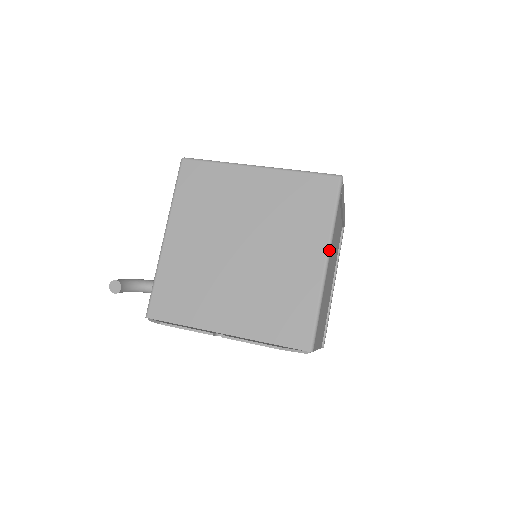
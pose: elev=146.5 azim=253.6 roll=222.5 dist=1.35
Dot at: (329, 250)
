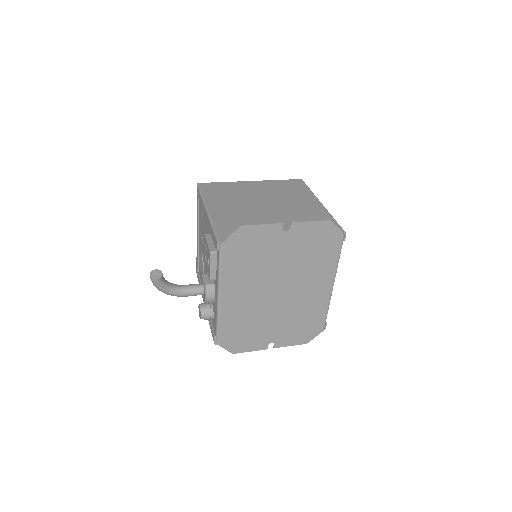
Dot at: occluded
